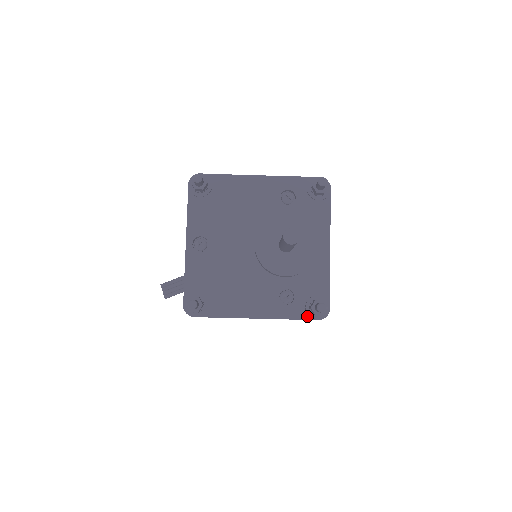
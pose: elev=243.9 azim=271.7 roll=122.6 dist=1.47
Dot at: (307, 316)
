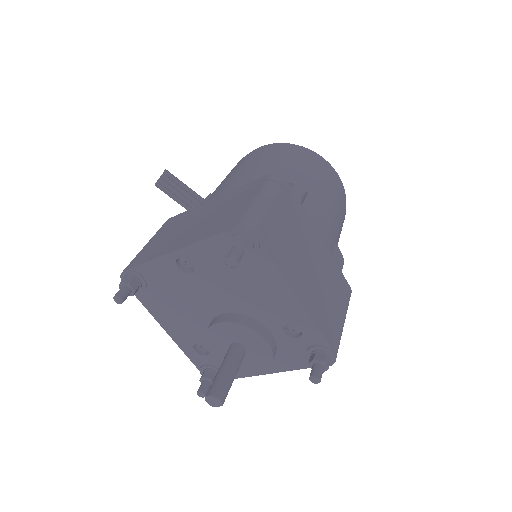
Dot at: (199, 367)
